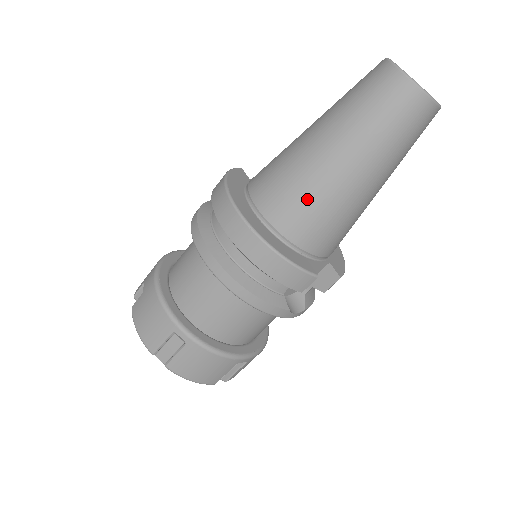
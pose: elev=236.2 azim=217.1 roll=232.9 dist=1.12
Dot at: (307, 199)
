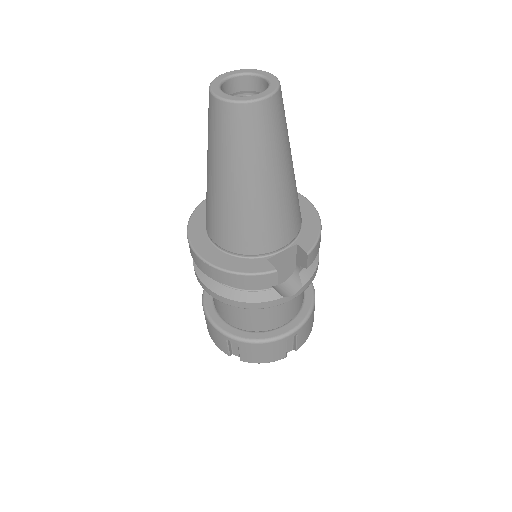
Dot at: (230, 222)
